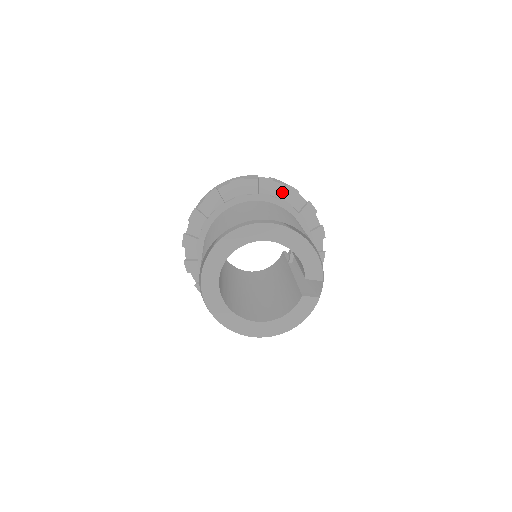
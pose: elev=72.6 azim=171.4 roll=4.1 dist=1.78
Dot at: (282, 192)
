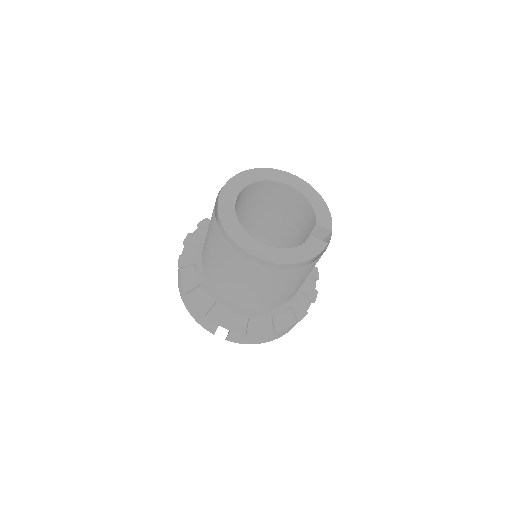
Dot at: occluded
